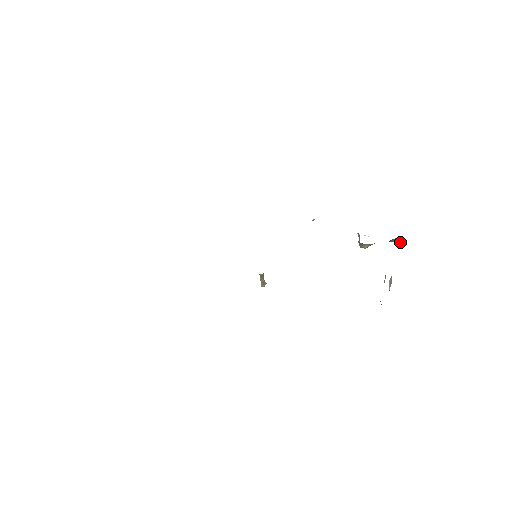
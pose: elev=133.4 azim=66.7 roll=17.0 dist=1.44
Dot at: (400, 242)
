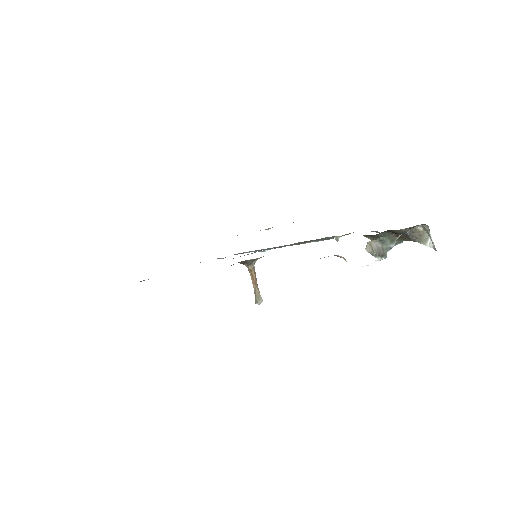
Dot at: (431, 242)
